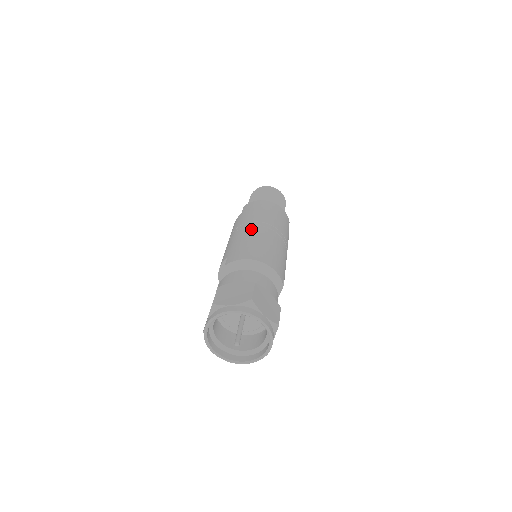
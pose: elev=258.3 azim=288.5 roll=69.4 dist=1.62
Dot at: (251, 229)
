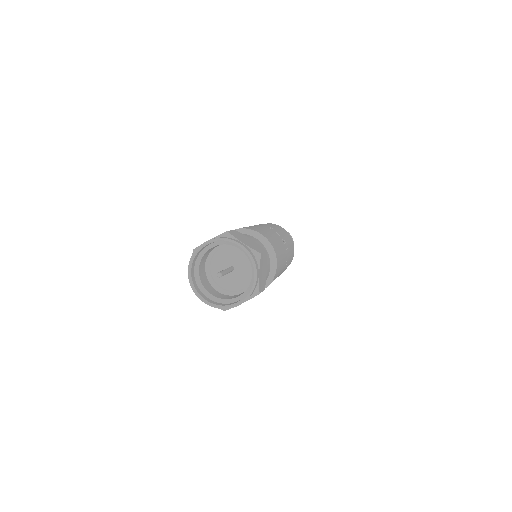
Dot at: occluded
